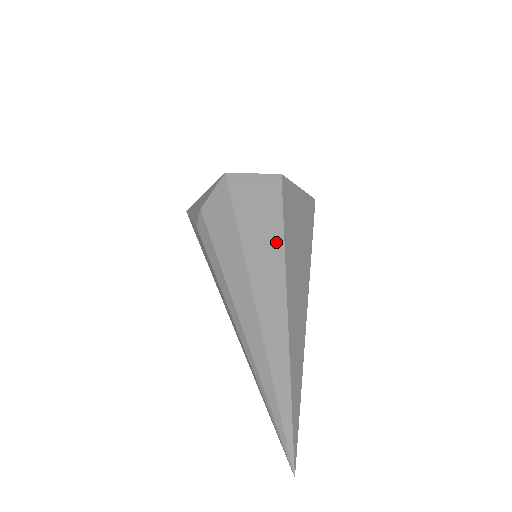
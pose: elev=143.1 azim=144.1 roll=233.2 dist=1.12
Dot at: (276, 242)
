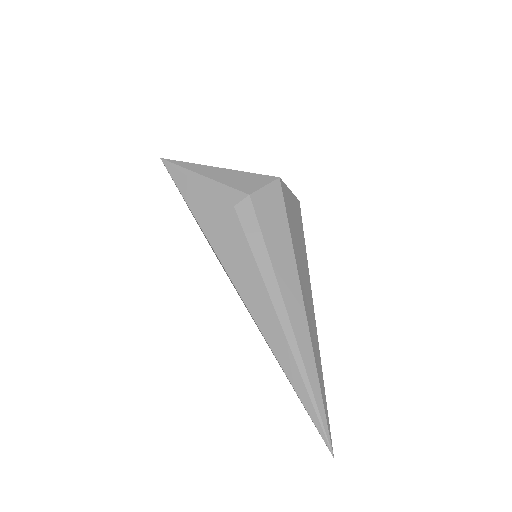
Dot at: (306, 263)
